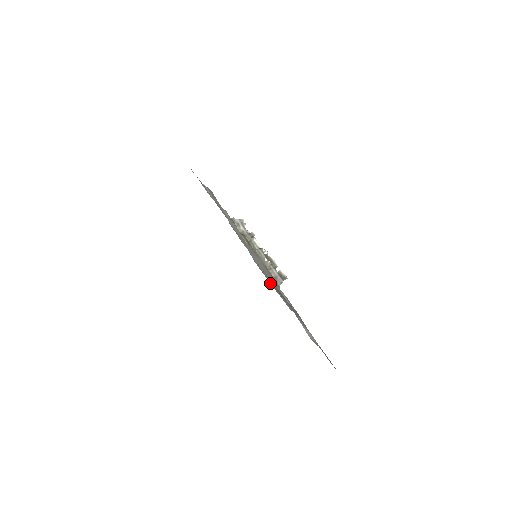
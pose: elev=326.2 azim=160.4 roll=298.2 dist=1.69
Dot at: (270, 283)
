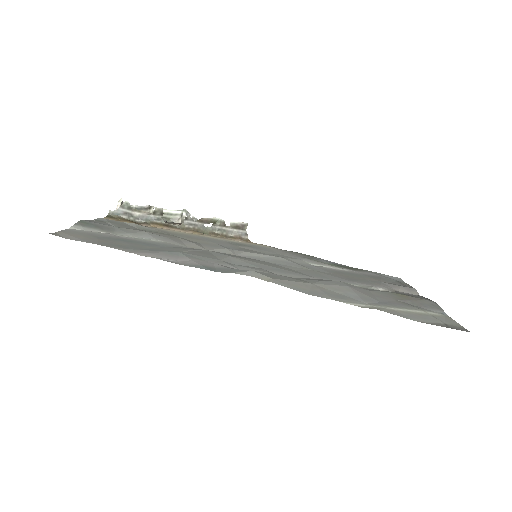
Dot at: (443, 323)
